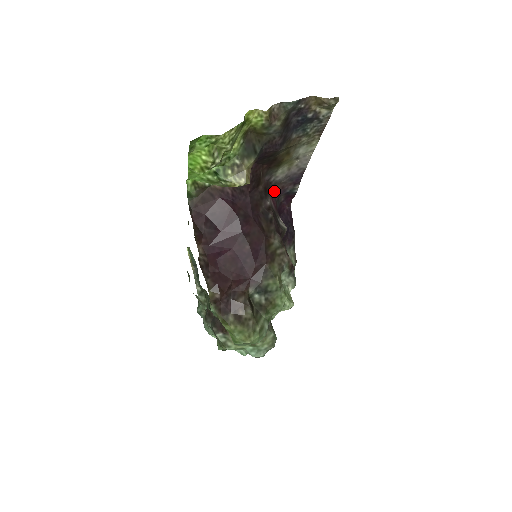
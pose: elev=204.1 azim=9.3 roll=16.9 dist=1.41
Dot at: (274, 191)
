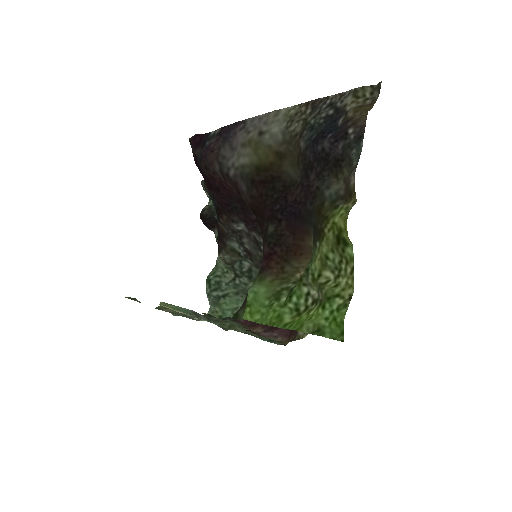
Dot at: (214, 168)
